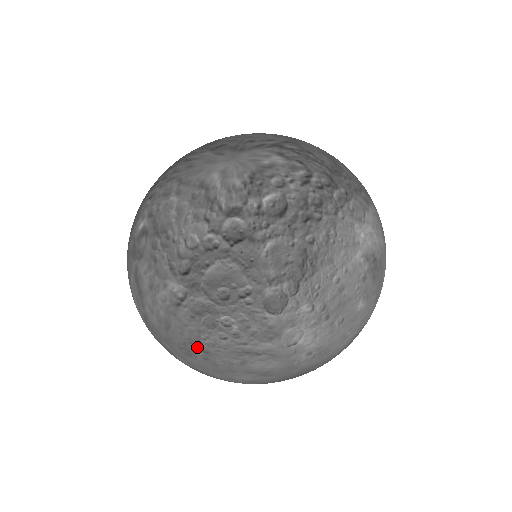
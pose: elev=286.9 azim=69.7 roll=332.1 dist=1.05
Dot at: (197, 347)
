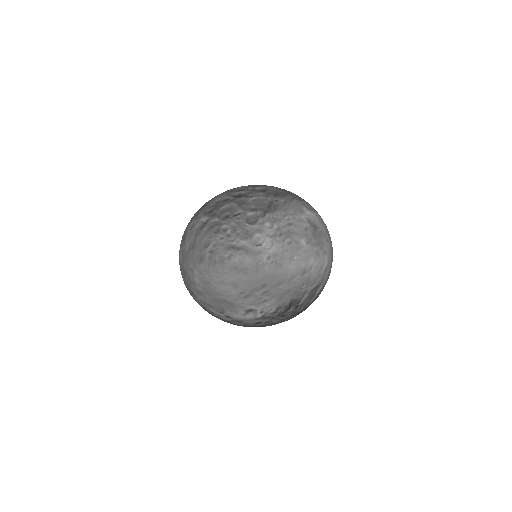
Dot at: (207, 250)
